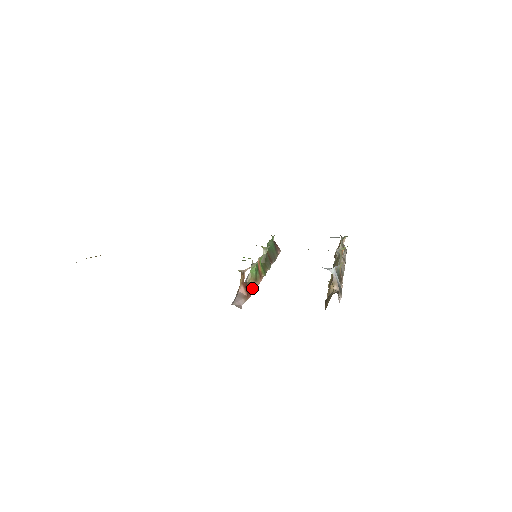
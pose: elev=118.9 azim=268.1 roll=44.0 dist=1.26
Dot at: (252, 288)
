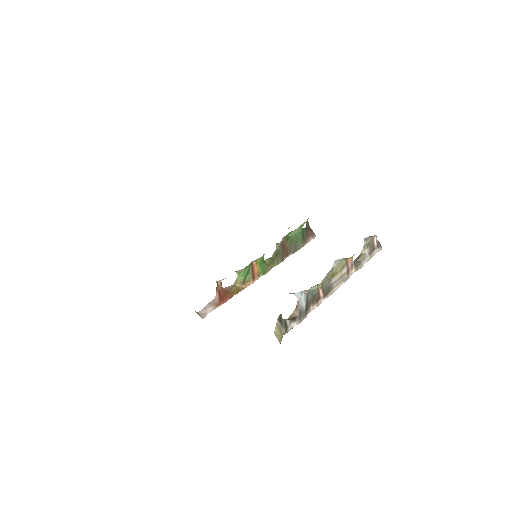
Dot at: (231, 294)
